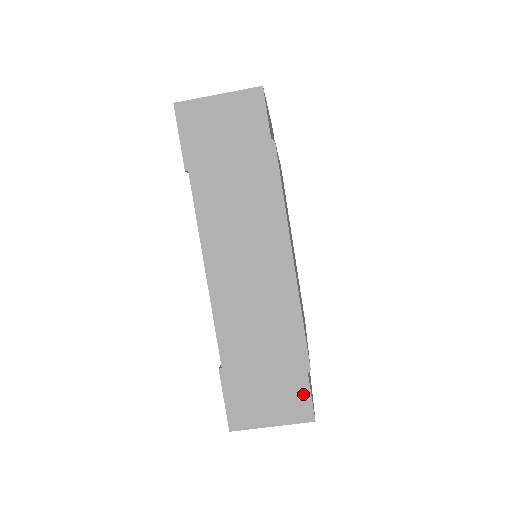
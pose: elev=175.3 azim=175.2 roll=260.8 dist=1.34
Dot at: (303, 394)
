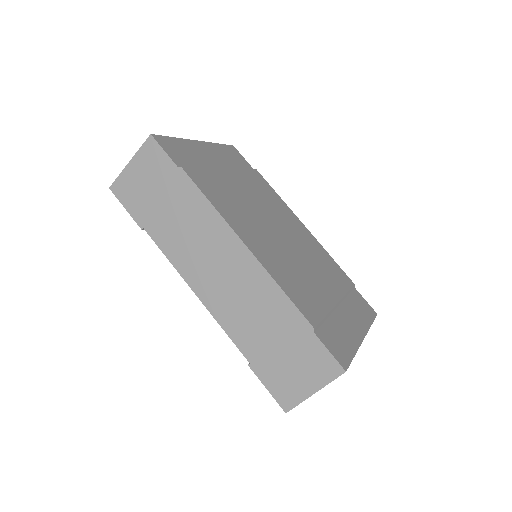
Dot at: (321, 353)
